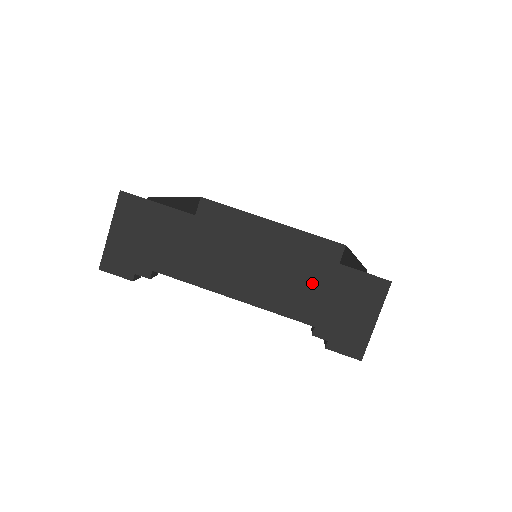
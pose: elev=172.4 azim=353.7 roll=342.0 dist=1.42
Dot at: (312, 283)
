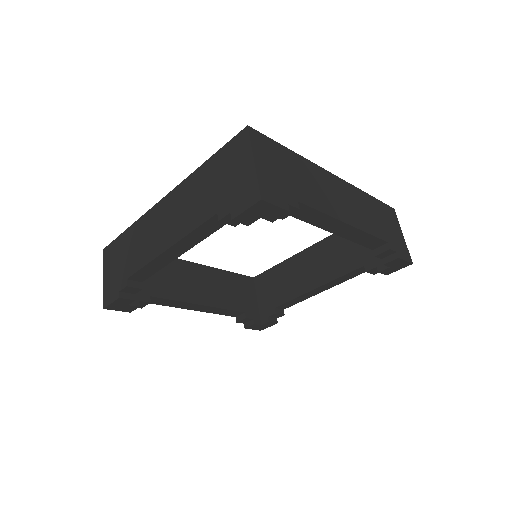
Dot at: (372, 211)
